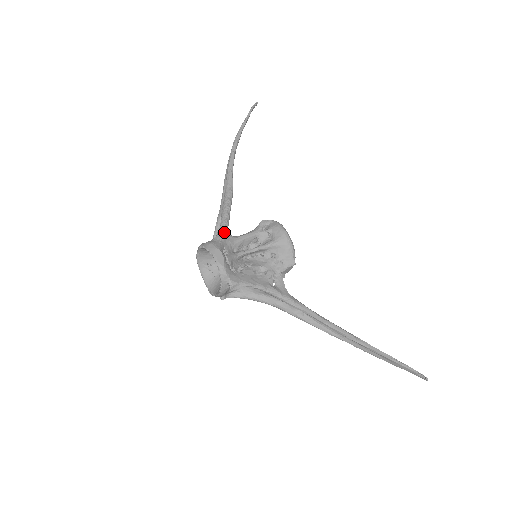
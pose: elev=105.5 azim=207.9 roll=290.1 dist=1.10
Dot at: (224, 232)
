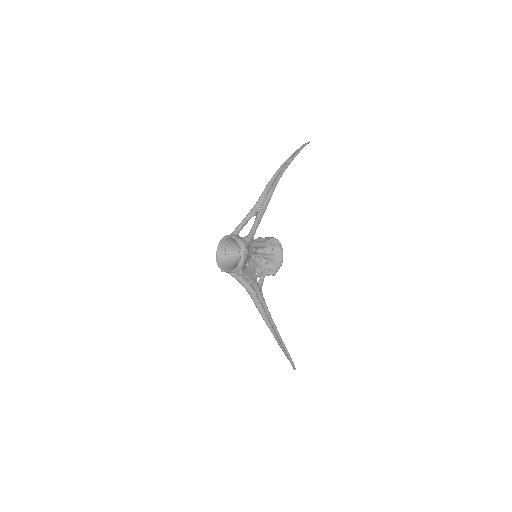
Dot at: (252, 237)
